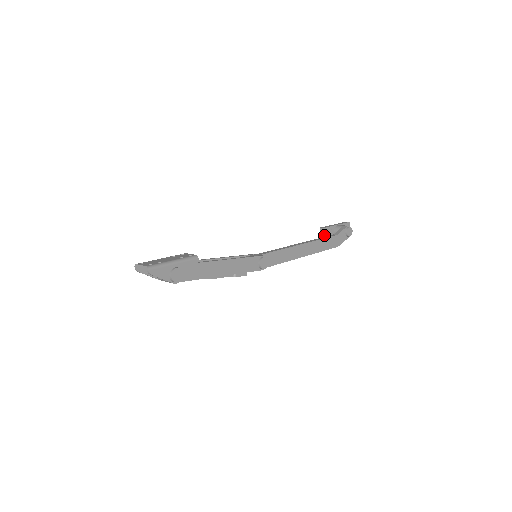
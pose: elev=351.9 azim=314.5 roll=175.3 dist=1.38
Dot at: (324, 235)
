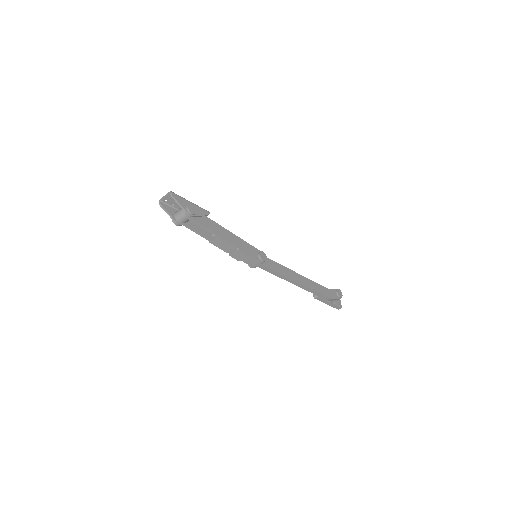
Dot at: occluded
